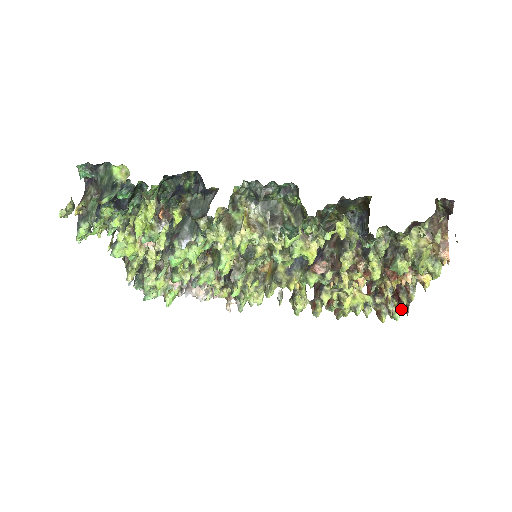
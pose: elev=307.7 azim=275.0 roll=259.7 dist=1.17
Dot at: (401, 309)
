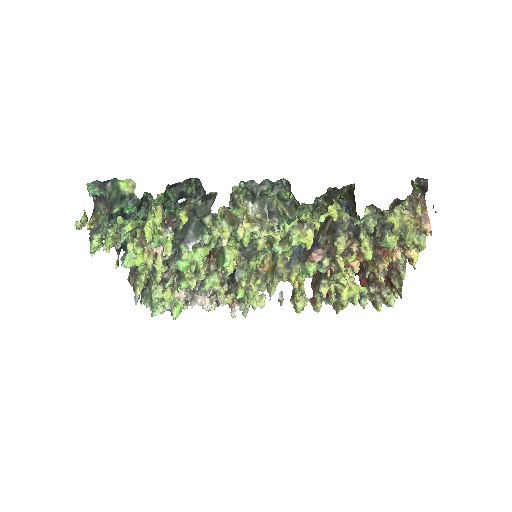
Dot at: (395, 295)
